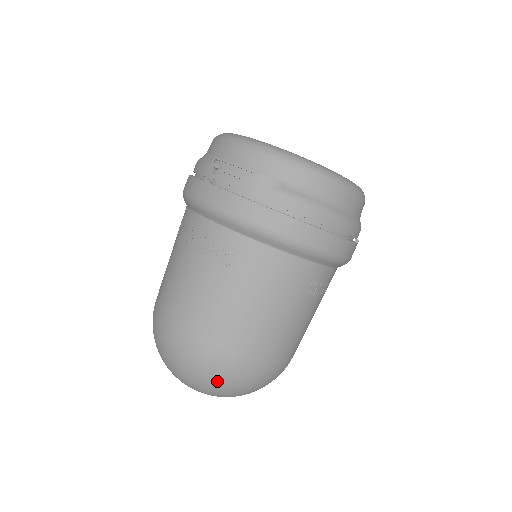
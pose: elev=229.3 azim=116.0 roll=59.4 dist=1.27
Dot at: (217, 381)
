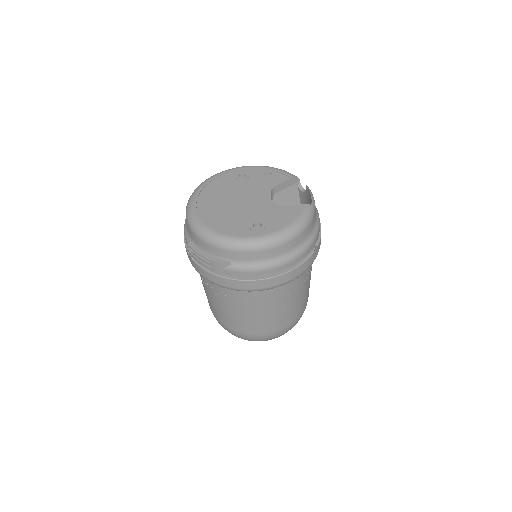
Dot at: occluded
